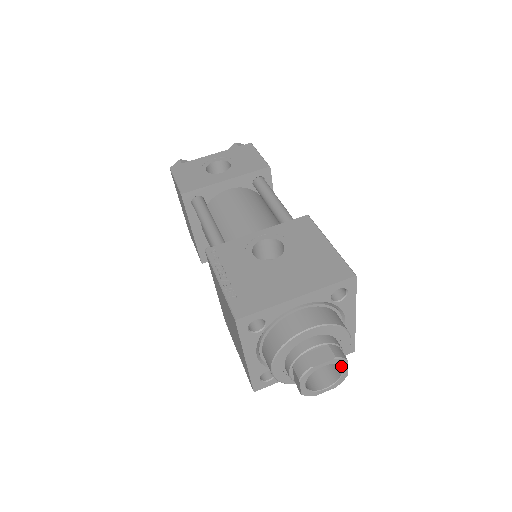
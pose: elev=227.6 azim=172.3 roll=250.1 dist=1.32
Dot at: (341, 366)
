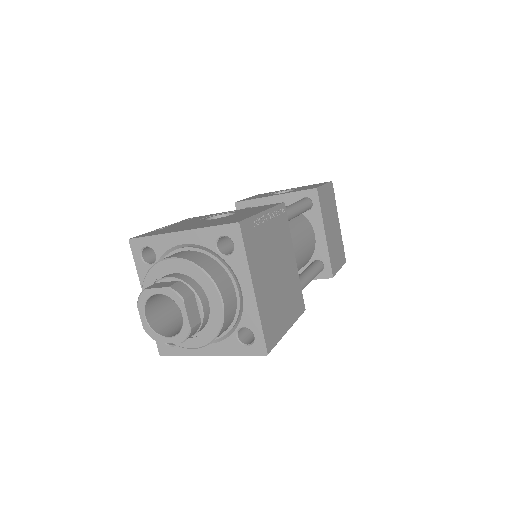
Dot at: (178, 306)
